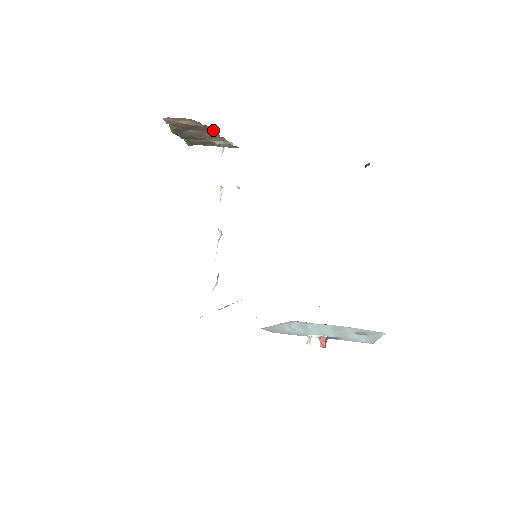
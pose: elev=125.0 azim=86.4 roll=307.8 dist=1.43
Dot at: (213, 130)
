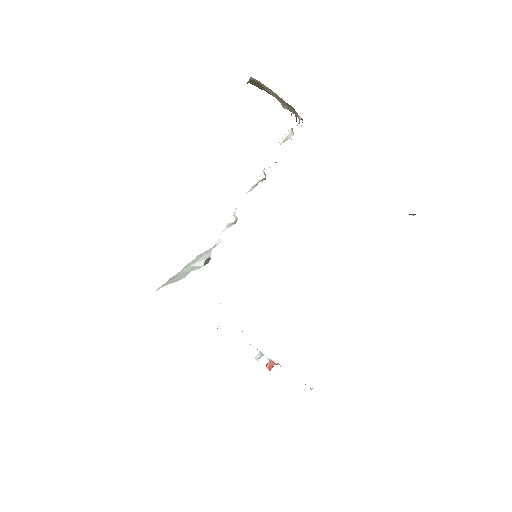
Dot at: occluded
